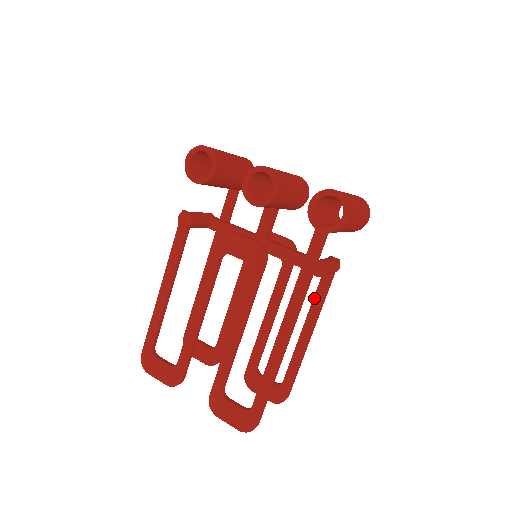
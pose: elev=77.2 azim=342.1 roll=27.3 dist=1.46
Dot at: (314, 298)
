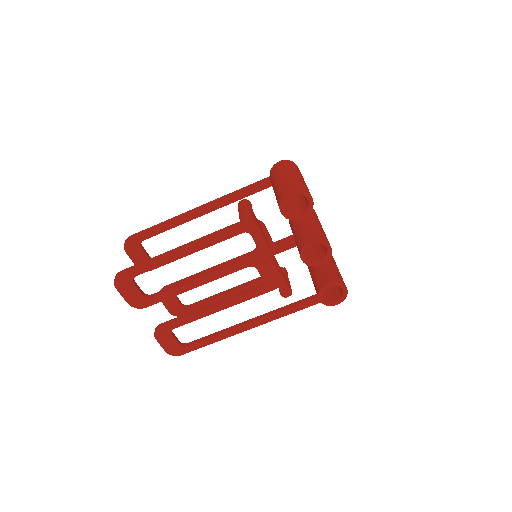
Dot at: (254, 282)
